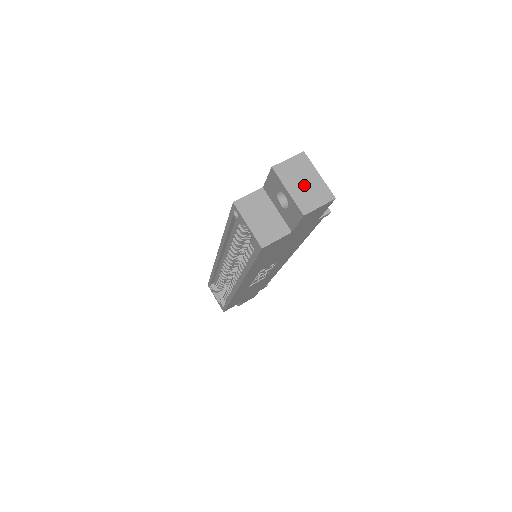
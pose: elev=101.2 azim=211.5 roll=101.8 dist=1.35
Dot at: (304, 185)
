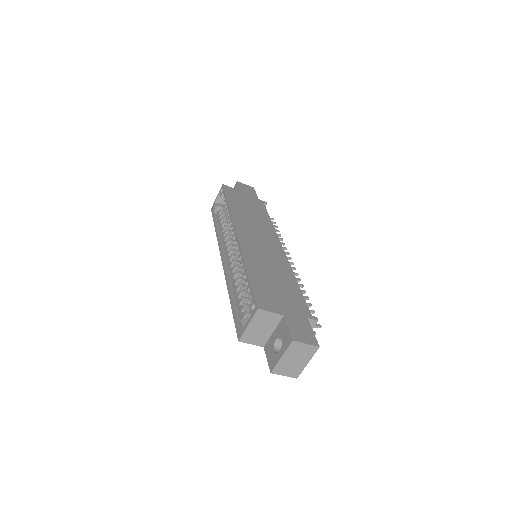
Dot at: (293, 361)
